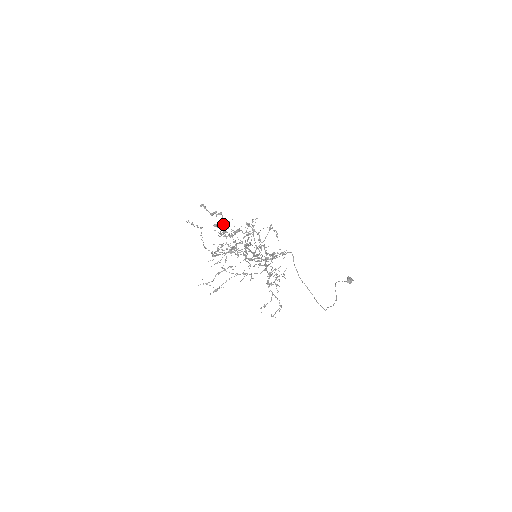
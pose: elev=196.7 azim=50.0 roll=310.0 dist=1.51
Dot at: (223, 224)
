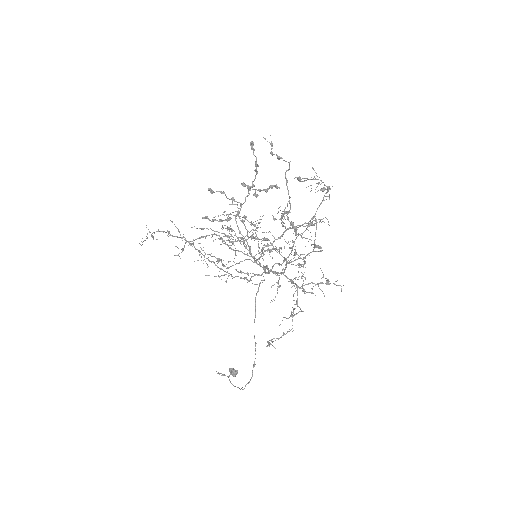
Dot at: (251, 187)
